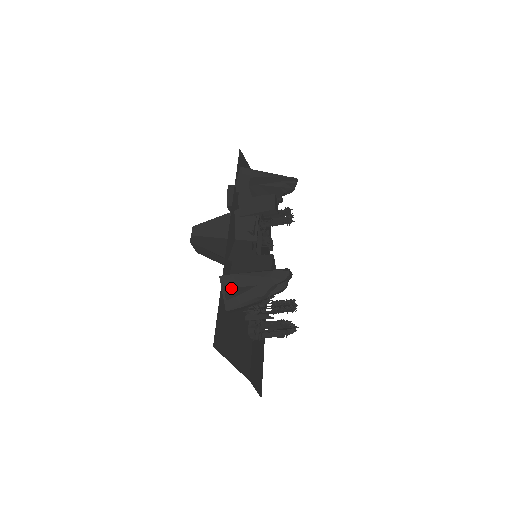
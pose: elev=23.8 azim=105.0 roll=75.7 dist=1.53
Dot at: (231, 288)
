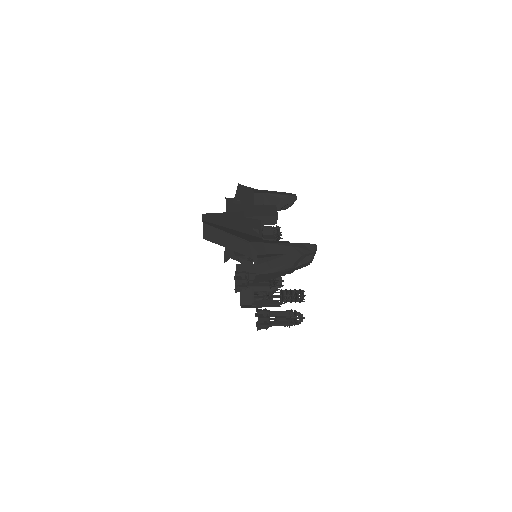
Dot at: (261, 254)
